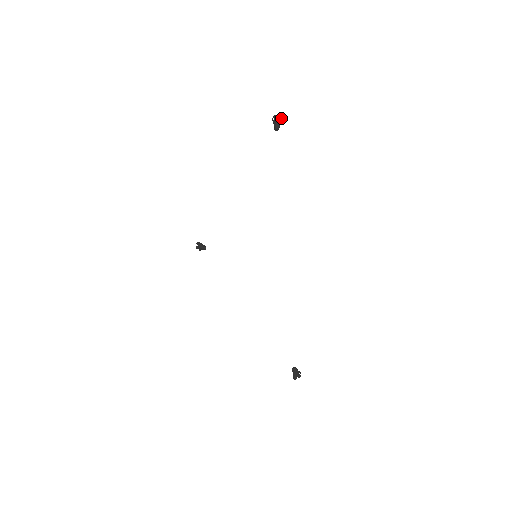
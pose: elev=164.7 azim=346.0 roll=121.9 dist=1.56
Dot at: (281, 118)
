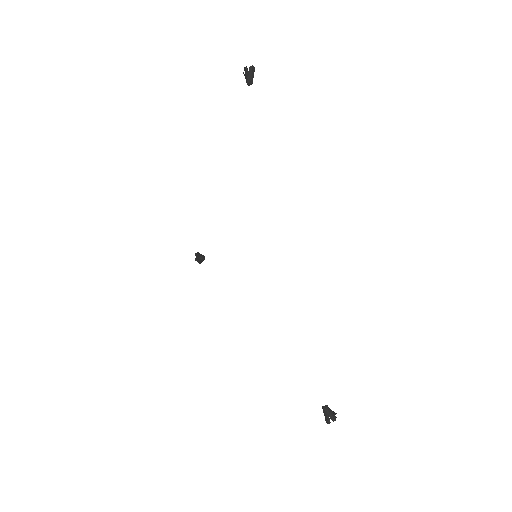
Dot at: (253, 69)
